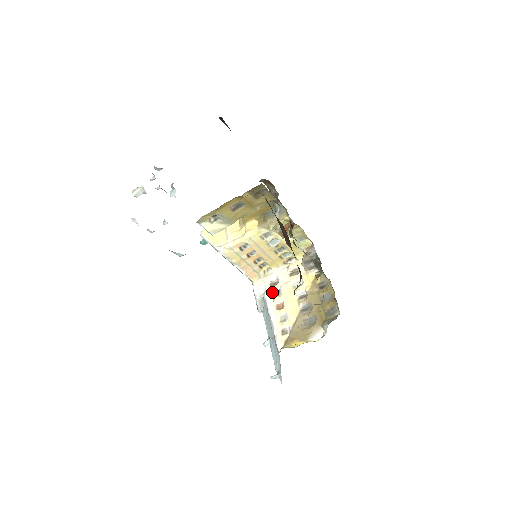
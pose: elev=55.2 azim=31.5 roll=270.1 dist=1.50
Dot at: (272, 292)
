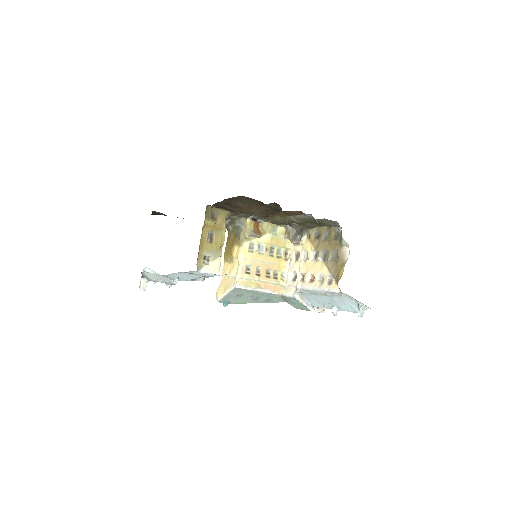
Dot at: (299, 282)
